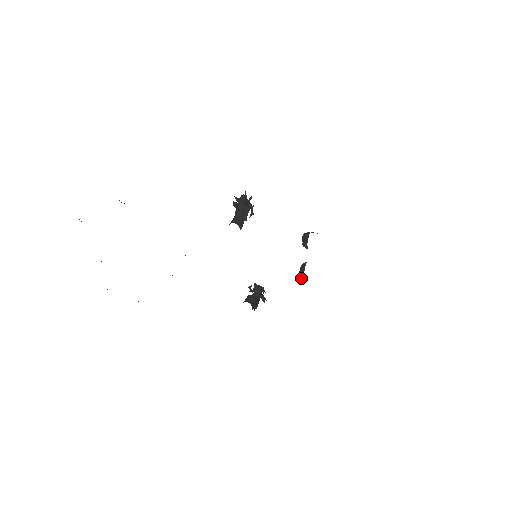
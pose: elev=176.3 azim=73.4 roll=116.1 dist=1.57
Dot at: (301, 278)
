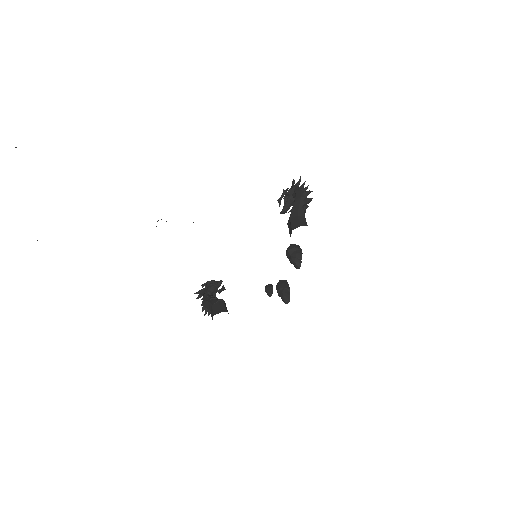
Dot at: (286, 302)
